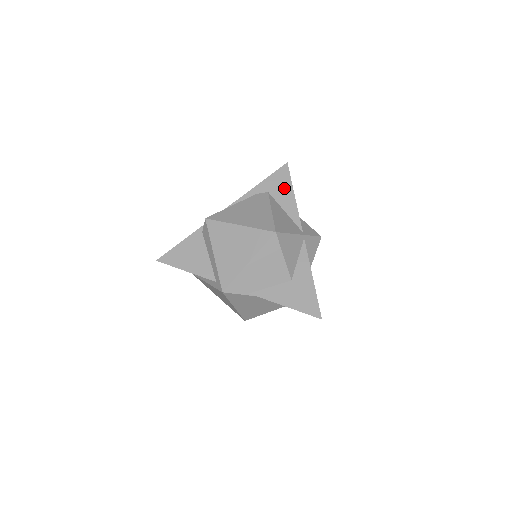
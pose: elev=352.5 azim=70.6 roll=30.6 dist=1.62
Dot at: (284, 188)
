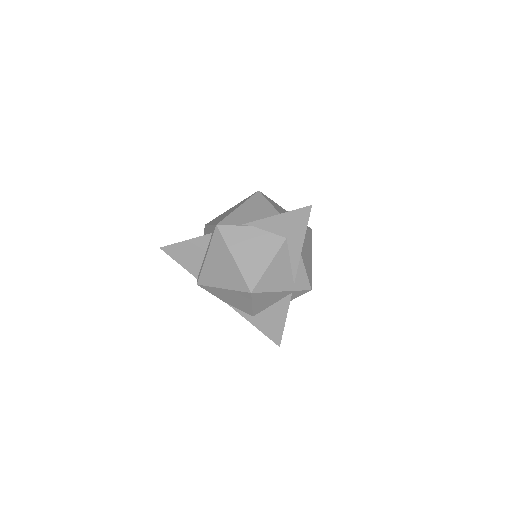
Dot at: occluded
